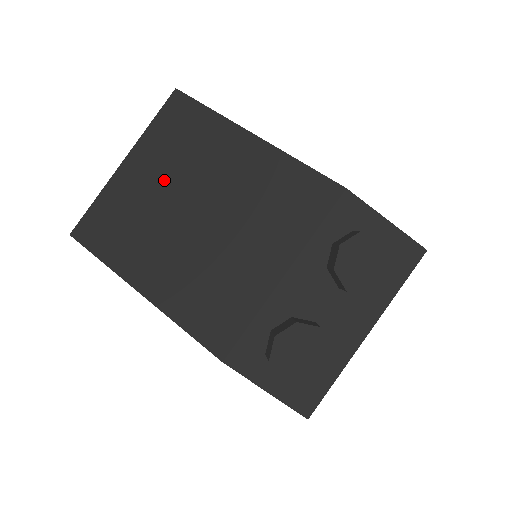
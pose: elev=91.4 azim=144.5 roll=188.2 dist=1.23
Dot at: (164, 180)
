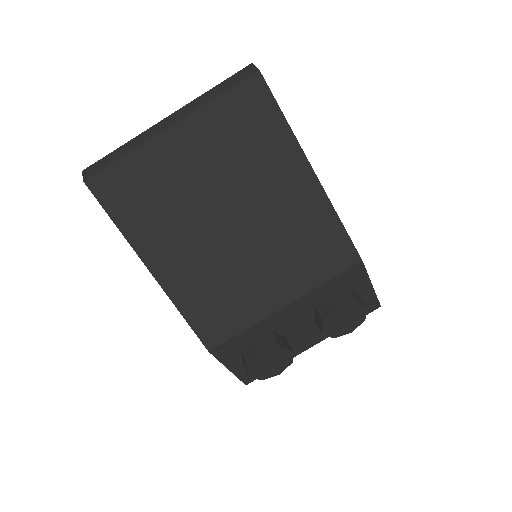
Dot at: (210, 173)
